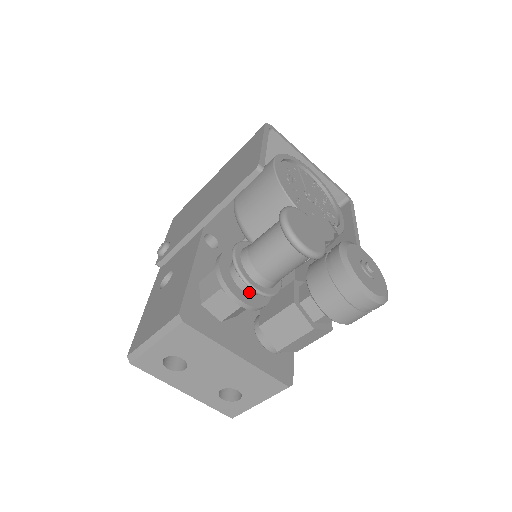
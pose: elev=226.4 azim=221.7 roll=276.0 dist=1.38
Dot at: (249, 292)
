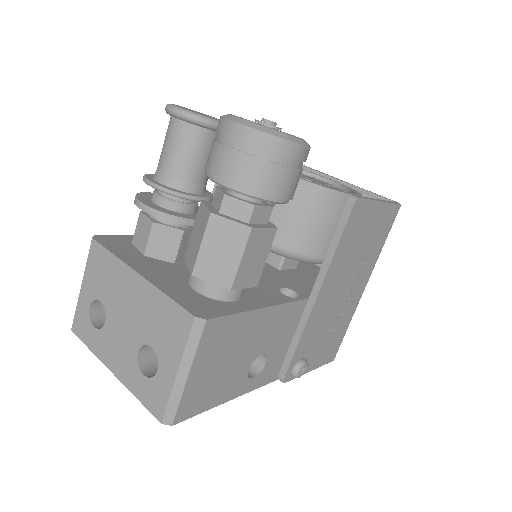
Dot at: (160, 203)
